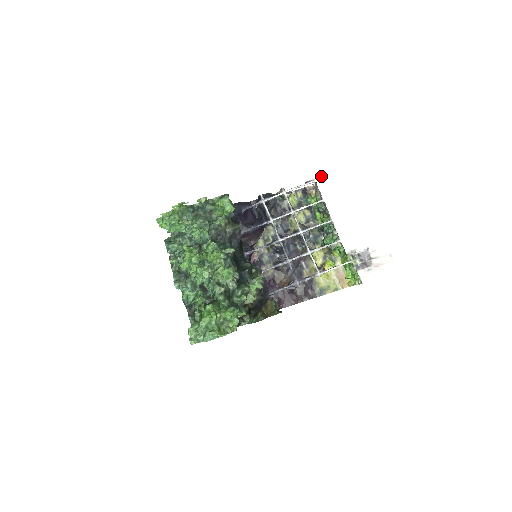
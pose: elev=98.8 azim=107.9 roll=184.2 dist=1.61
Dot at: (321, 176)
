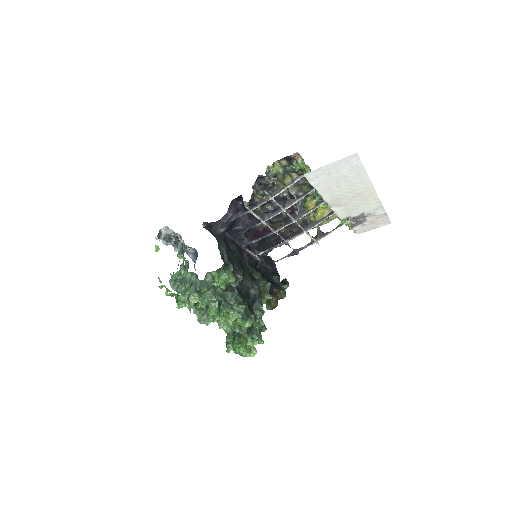
Dot at: (310, 172)
